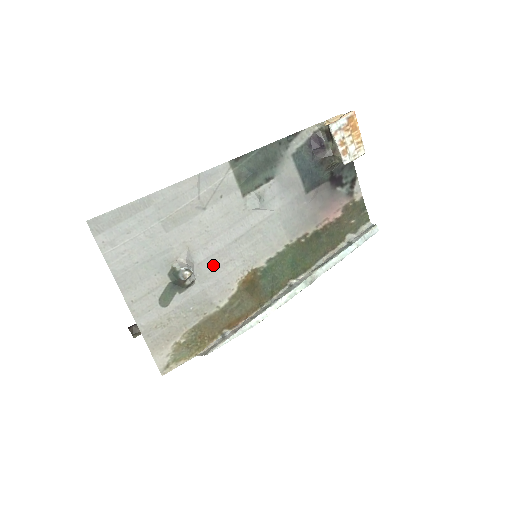
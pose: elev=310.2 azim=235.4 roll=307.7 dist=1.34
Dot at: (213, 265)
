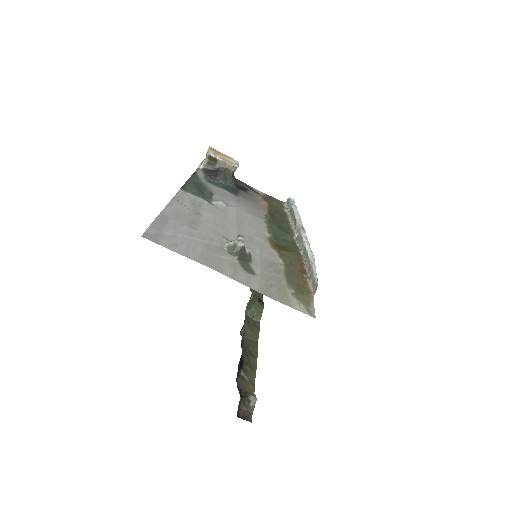
Dot at: (246, 241)
